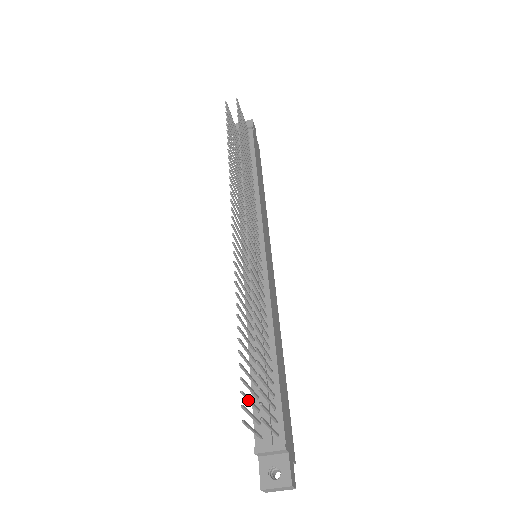
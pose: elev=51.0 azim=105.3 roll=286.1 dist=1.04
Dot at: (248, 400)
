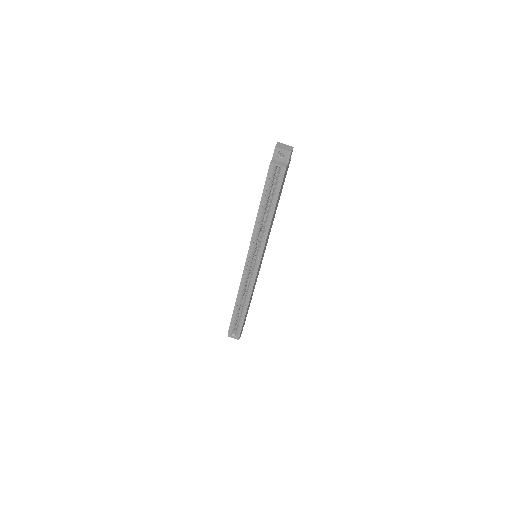
Dot at: occluded
